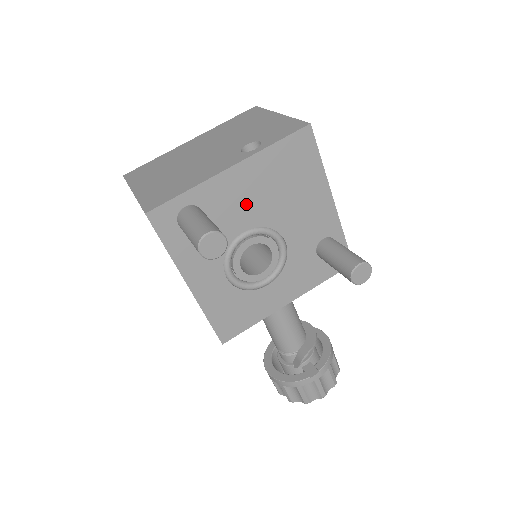
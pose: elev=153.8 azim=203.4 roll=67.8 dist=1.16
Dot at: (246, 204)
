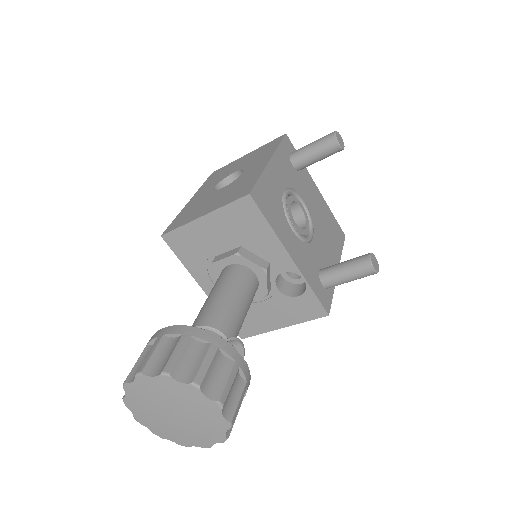
Dot at: (312, 201)
